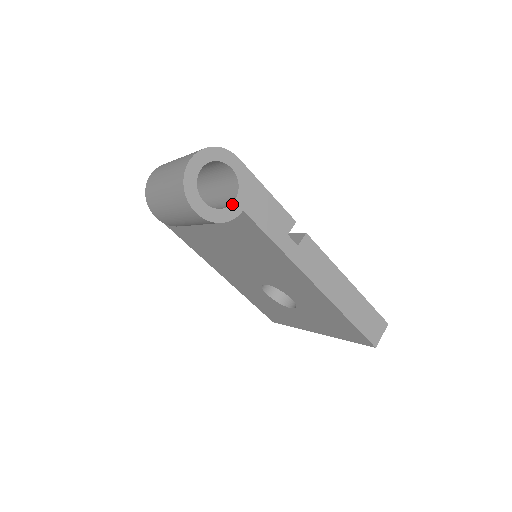
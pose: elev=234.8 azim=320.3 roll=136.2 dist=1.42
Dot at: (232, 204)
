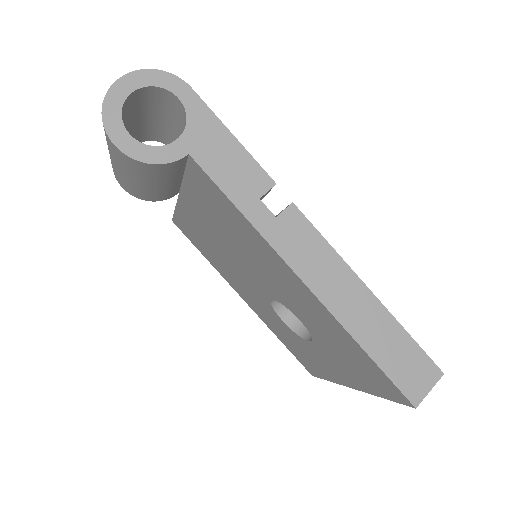
Dot at: (172, 143)
